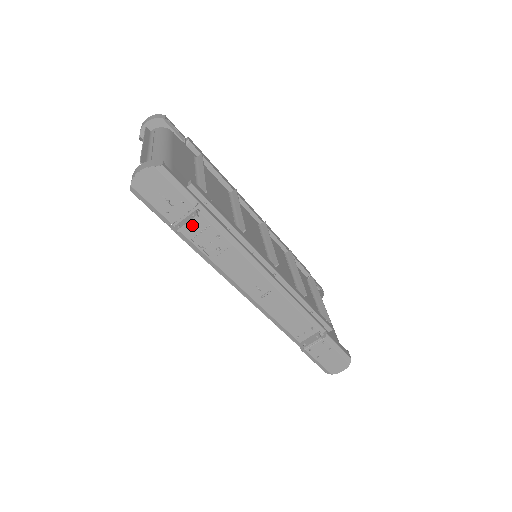
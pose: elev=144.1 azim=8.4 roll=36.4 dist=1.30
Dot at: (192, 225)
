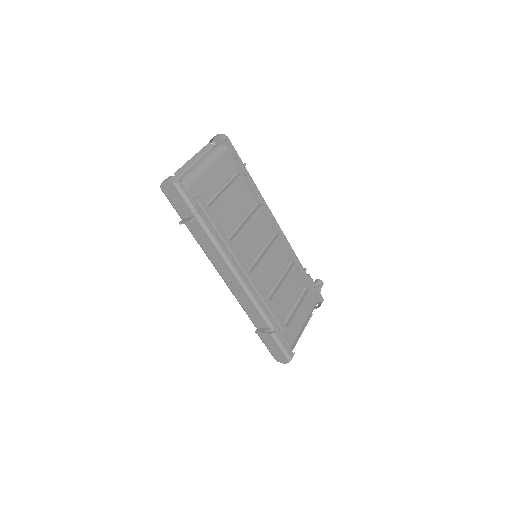
Dot at: (192, 223)
